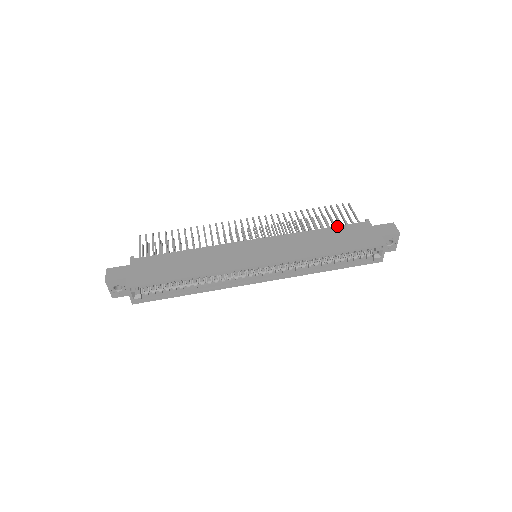
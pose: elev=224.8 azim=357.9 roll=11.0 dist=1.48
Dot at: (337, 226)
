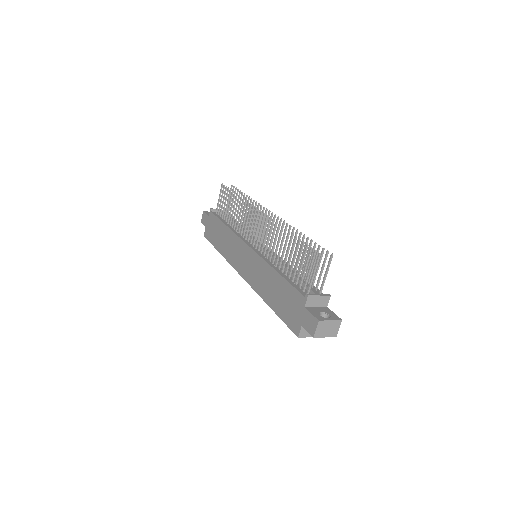
Dot at: (287, 281)
